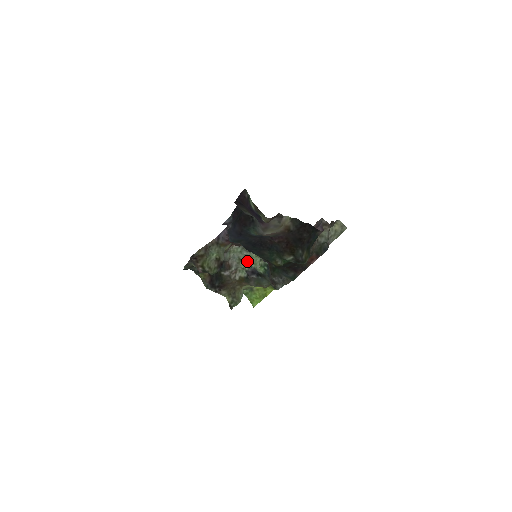
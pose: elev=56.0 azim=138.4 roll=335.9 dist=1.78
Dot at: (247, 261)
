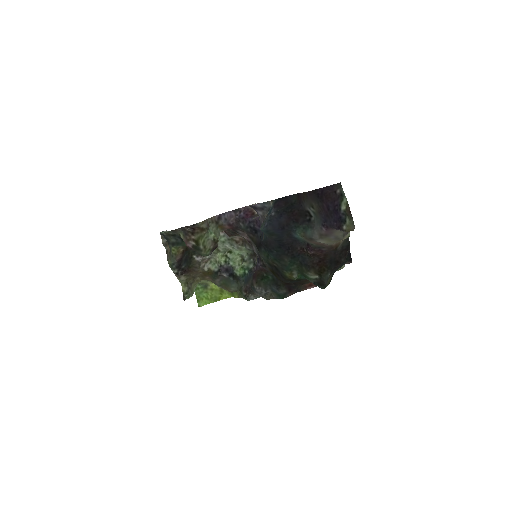
Dot at: (227, 255)
